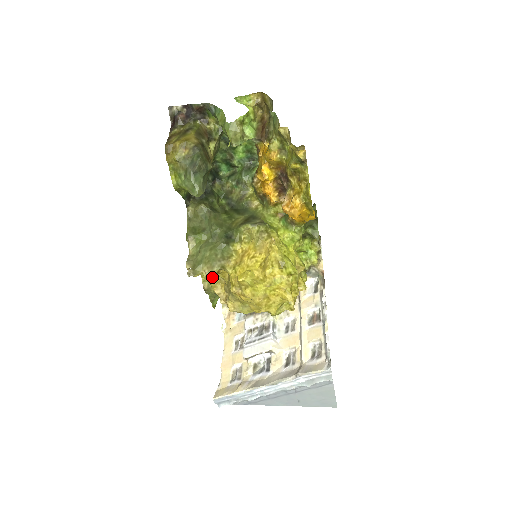
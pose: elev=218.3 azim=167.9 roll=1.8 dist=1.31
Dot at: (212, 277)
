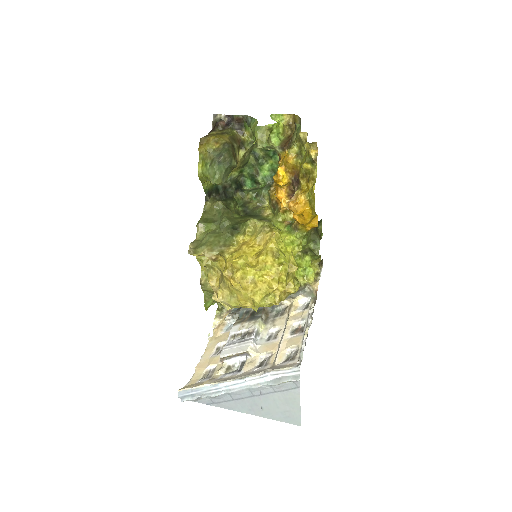
Dot at: (211, 268)
